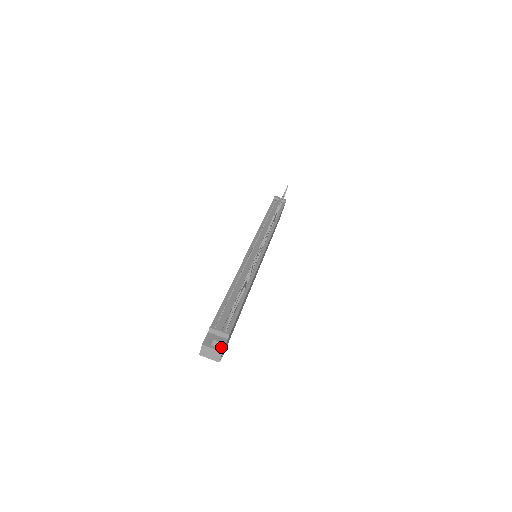
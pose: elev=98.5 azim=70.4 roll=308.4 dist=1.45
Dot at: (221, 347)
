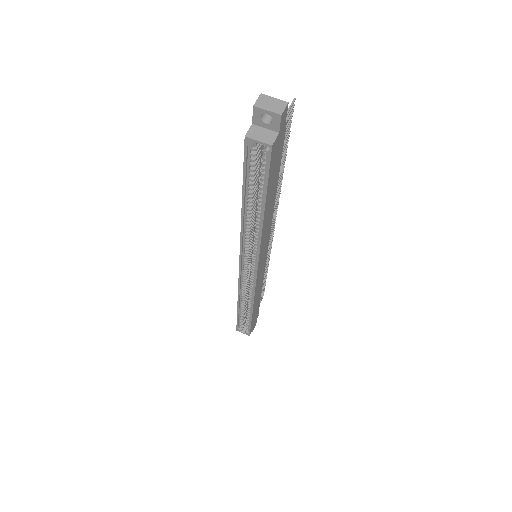
Dot at: (284, 107)
